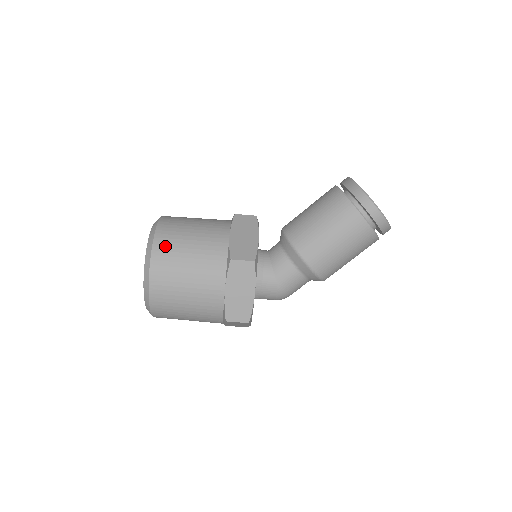
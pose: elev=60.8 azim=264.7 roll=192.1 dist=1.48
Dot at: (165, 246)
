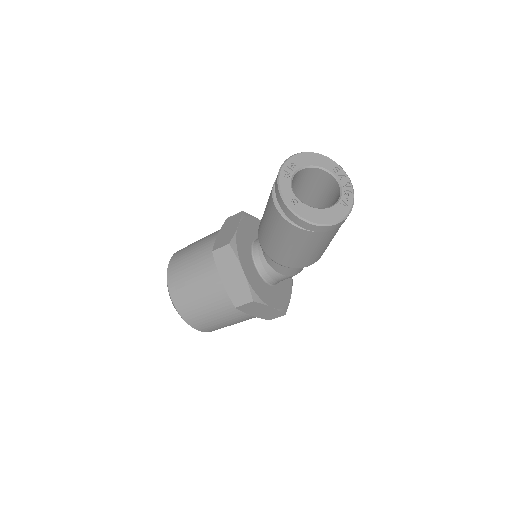
Dot at: (187, 312)
